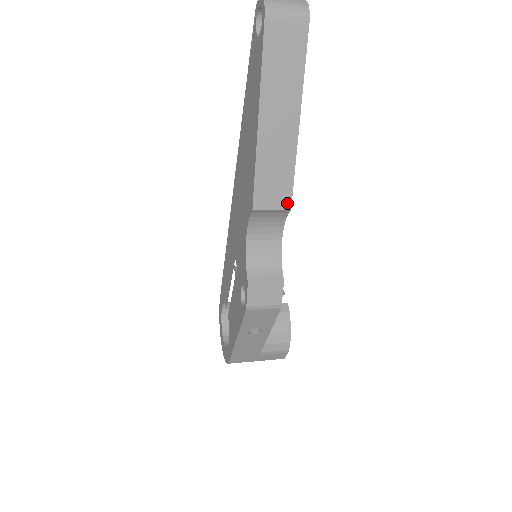
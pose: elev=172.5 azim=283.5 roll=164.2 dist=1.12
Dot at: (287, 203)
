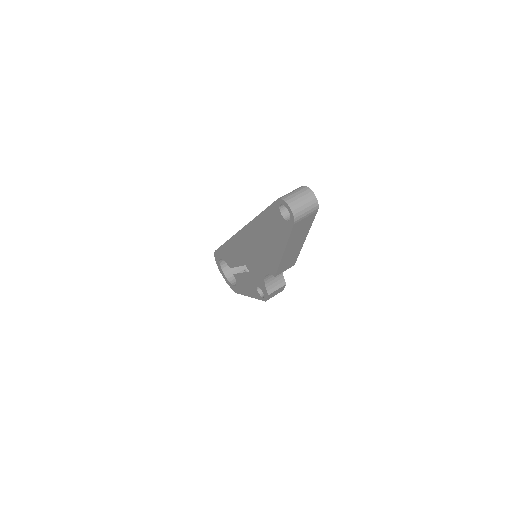
Dot at: (293, 265)
